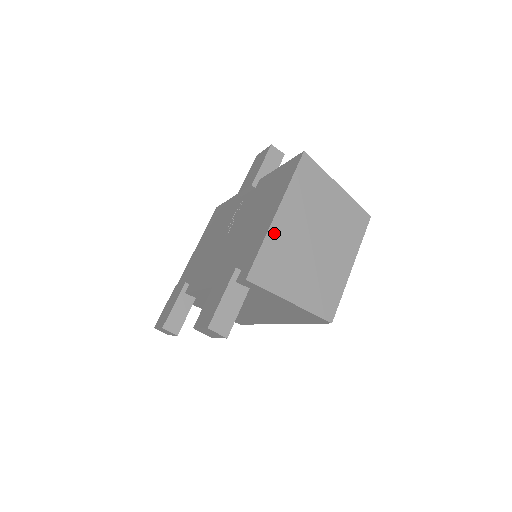
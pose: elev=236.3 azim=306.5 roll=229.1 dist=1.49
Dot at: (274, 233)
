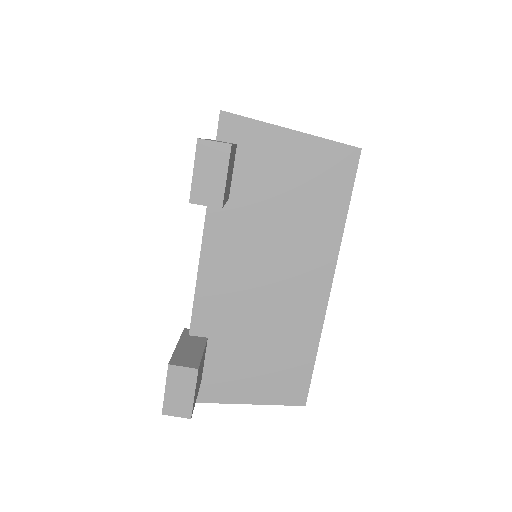
Dot at: occluded
